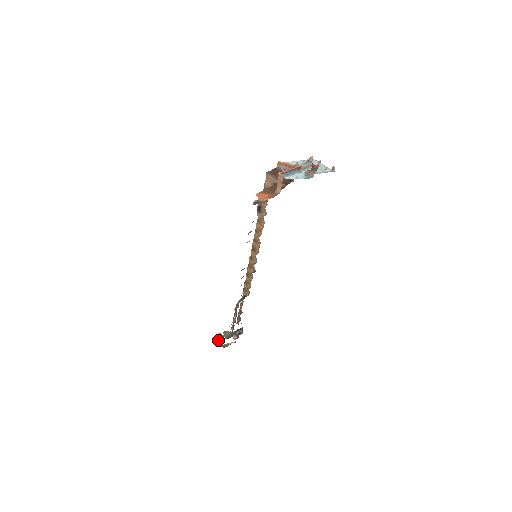
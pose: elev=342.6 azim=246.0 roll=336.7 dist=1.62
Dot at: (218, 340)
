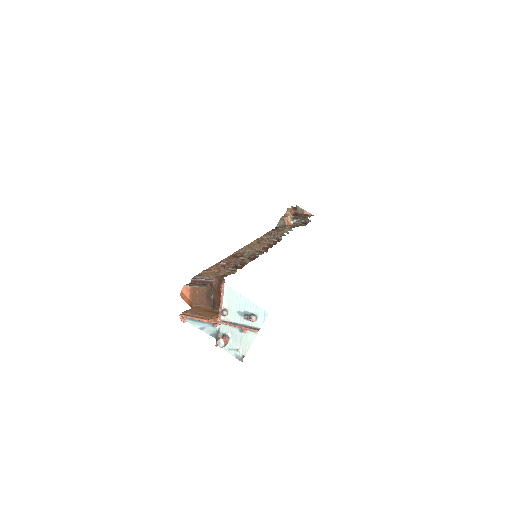
Dot at: (291, 206)
